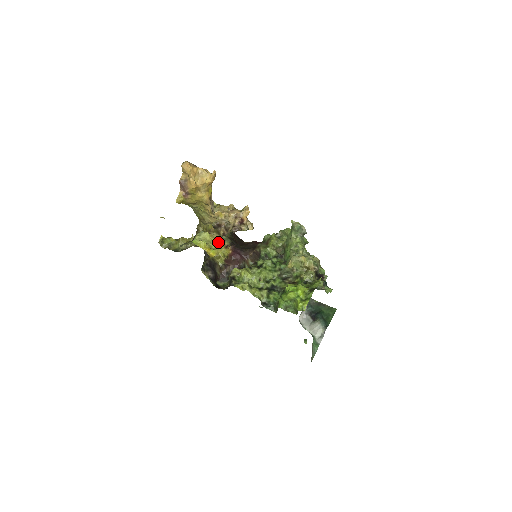
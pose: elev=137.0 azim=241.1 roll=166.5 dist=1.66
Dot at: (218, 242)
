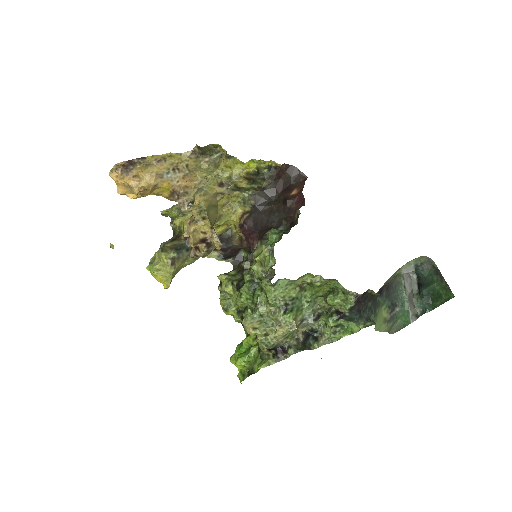
Dot at: (217, 224)
